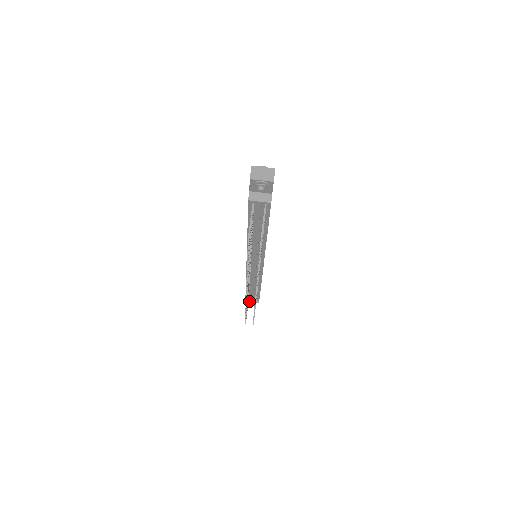
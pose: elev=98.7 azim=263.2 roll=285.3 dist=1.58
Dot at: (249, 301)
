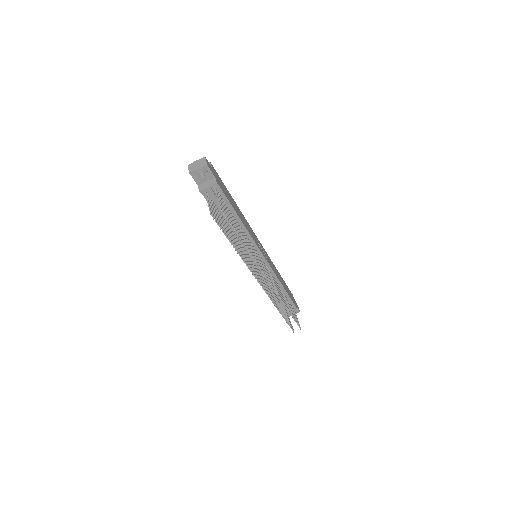
Dot at: (289, 314)
